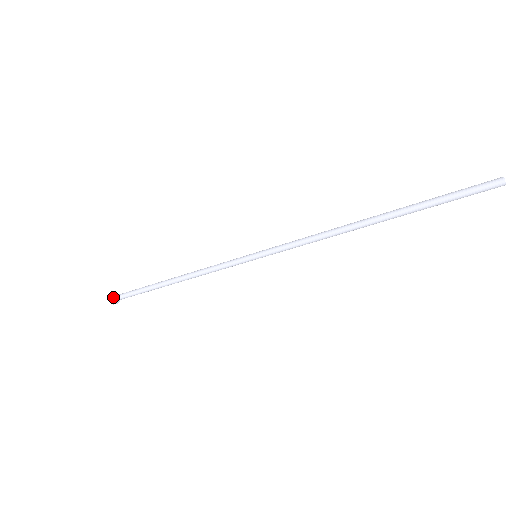
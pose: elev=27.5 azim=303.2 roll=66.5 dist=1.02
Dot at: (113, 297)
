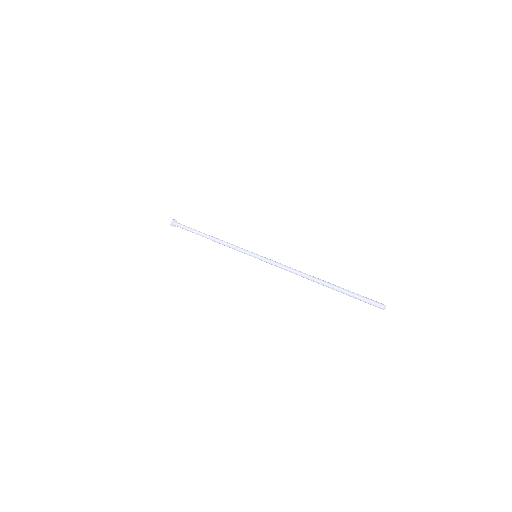
Dot at: (173, 223)
